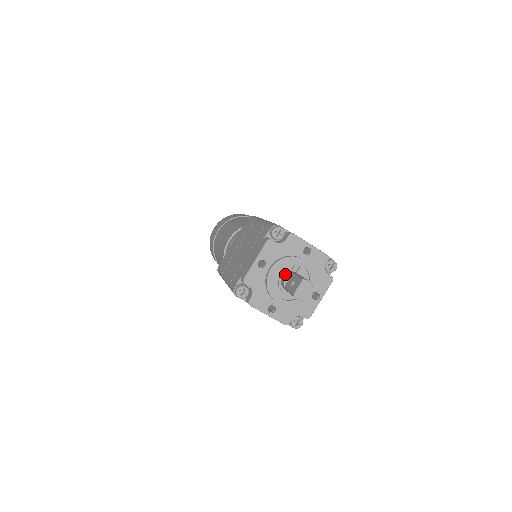
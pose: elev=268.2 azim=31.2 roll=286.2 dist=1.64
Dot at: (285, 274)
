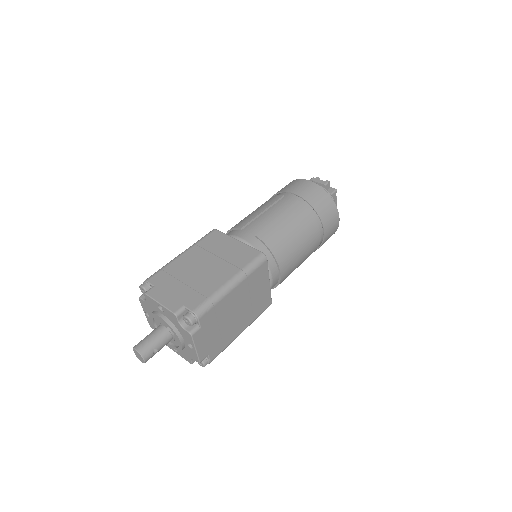
Dot at: occluded
